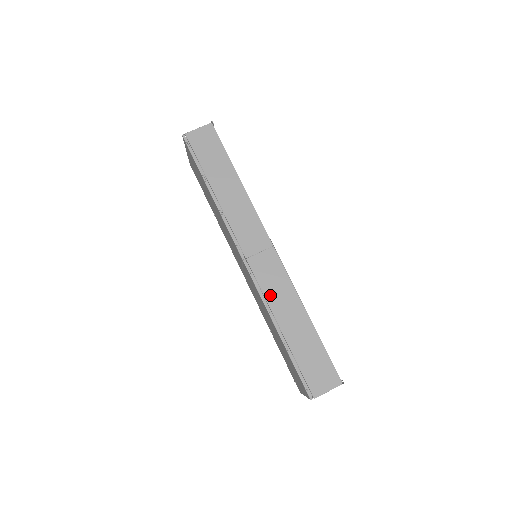
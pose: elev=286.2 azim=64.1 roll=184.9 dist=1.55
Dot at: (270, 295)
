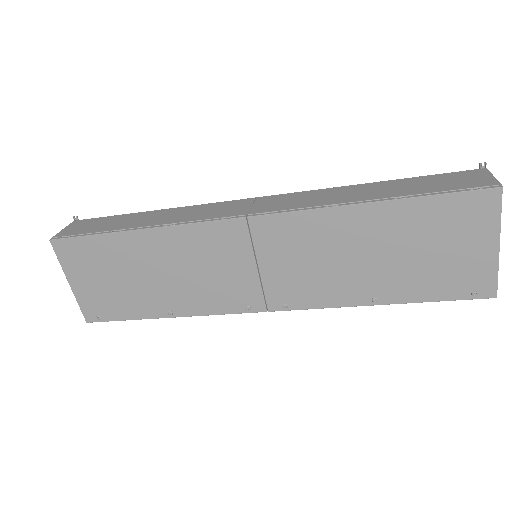
Dot at: (314, 203)
